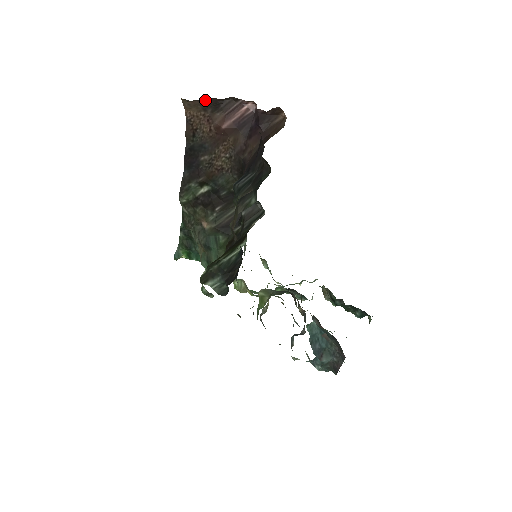
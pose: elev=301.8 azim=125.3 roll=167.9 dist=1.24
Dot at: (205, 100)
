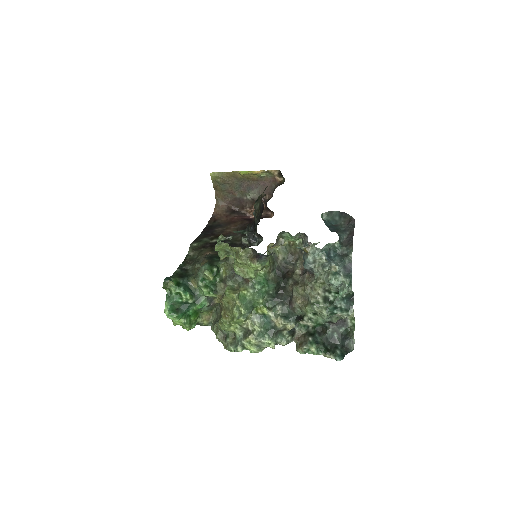
Dot at: (229, 207)
